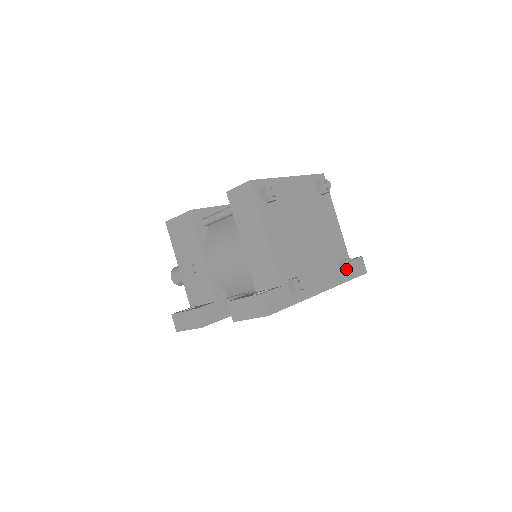
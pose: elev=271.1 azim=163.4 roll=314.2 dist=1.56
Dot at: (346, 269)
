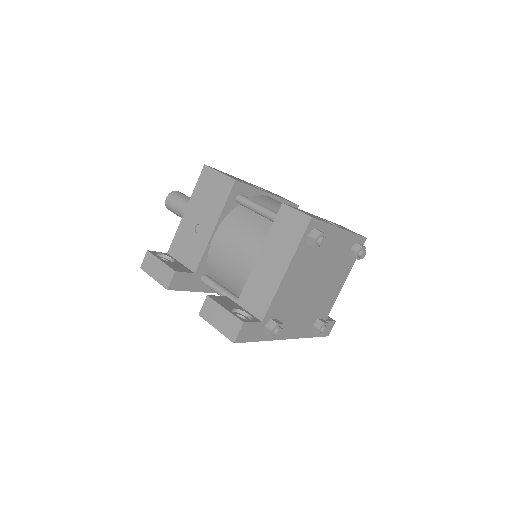
Dot at: (318, 330)
